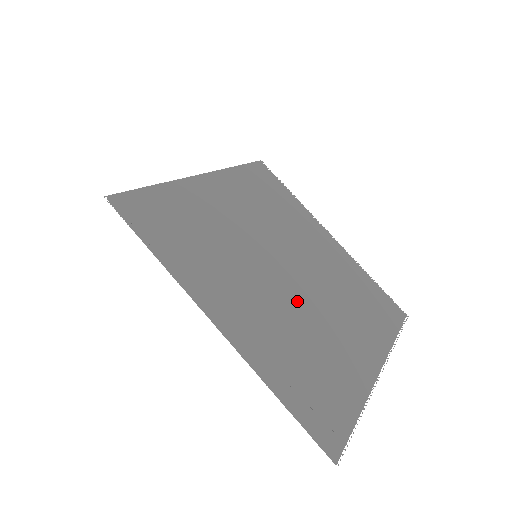
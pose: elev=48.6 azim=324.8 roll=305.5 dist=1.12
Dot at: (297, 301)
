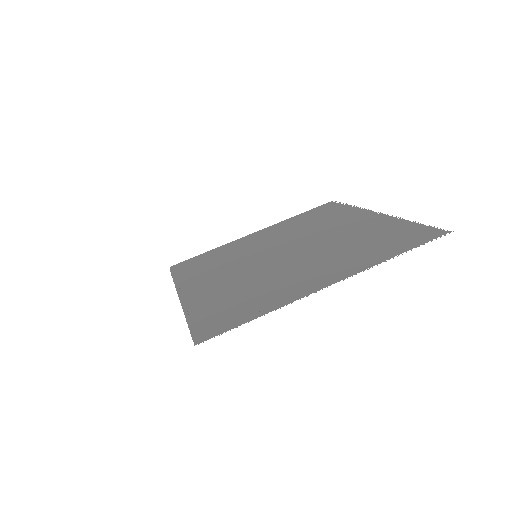
Dot at: (269, 268)
